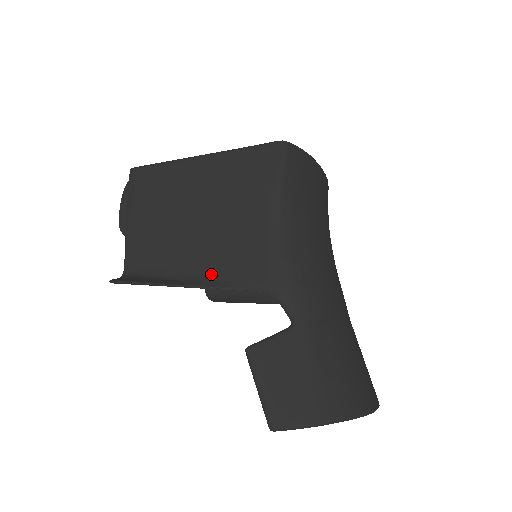
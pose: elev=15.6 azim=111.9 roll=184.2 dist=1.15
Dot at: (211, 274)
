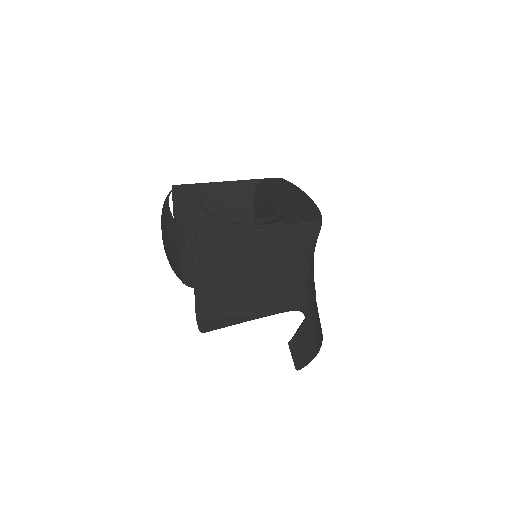
Dot at: (265, 307)
